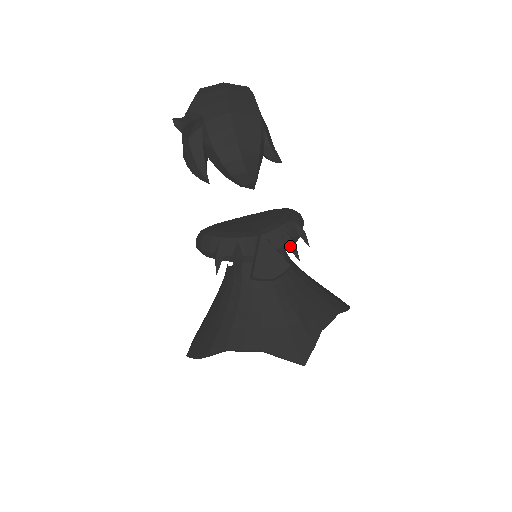
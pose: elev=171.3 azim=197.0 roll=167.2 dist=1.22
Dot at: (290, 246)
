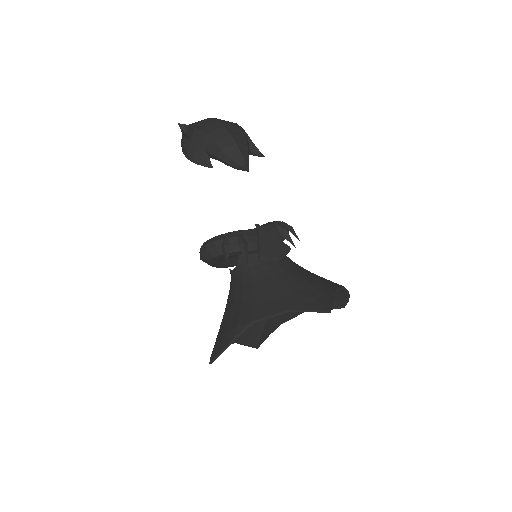
Dot at: (284, 235)
